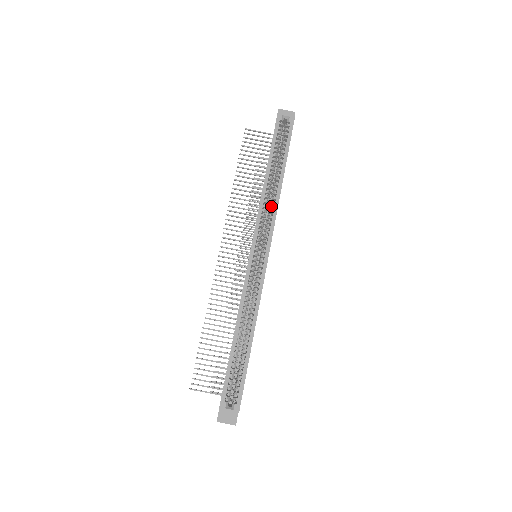
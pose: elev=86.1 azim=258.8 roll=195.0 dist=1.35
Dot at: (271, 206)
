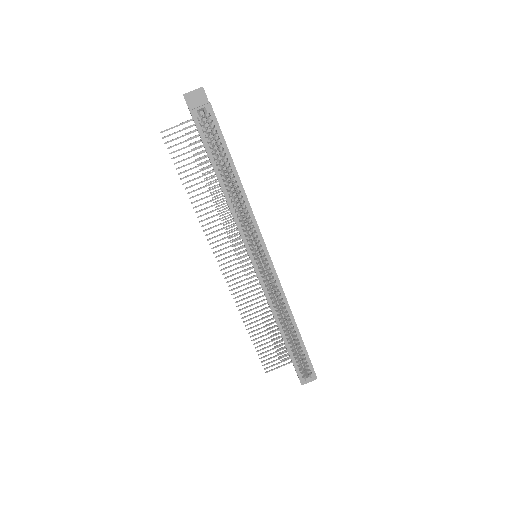
Dot at: (245, 212)
